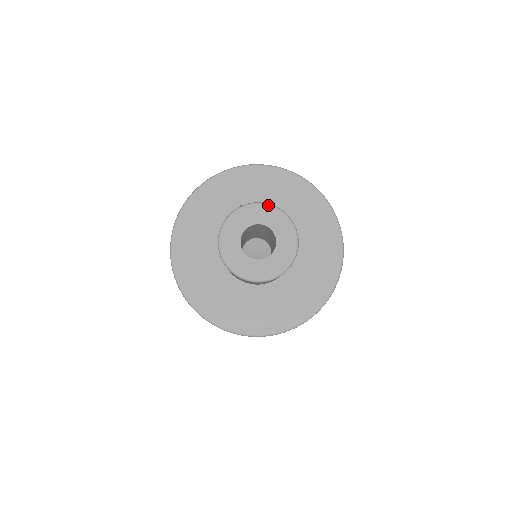
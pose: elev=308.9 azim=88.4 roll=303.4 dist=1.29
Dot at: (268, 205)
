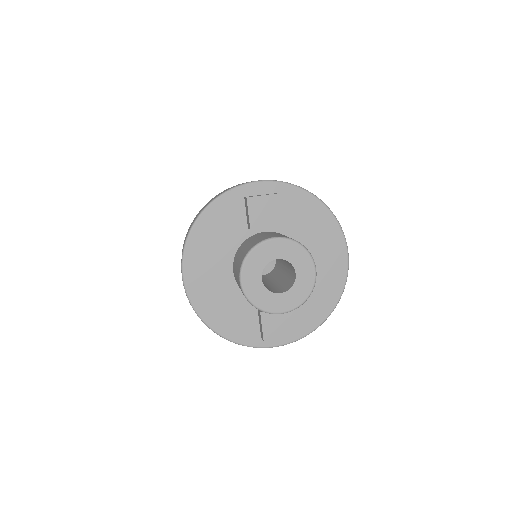
Dot at: (285, 239)
